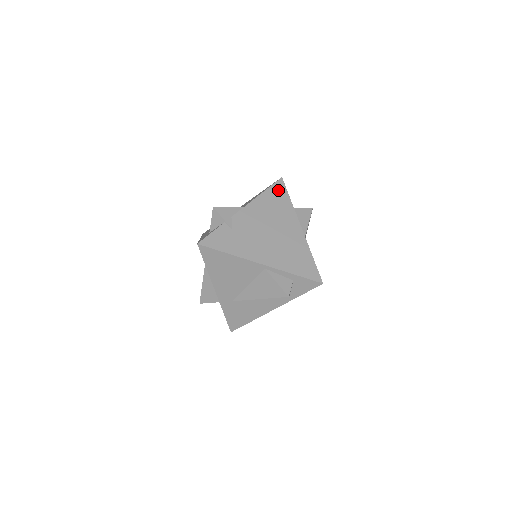
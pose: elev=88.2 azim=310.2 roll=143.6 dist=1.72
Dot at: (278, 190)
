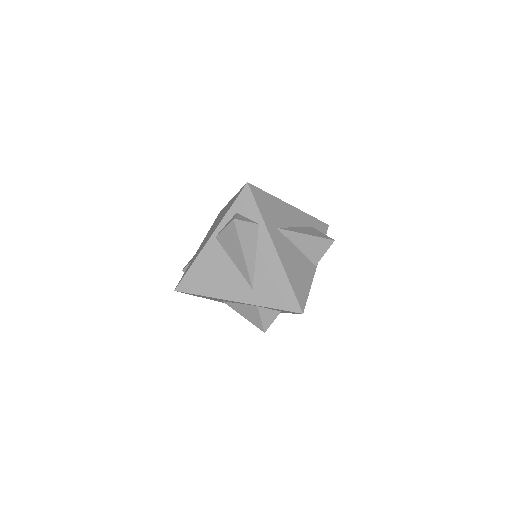
Dot at: occluded
